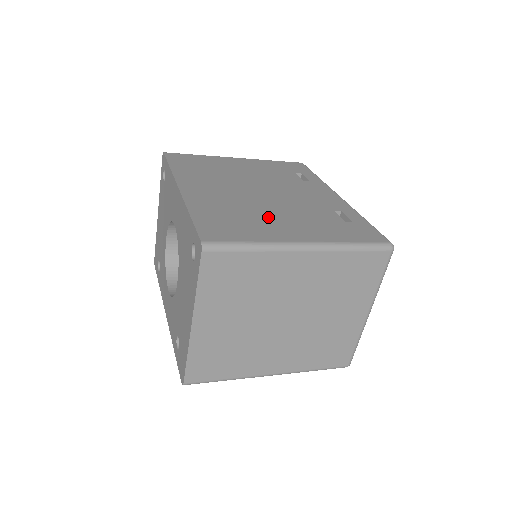
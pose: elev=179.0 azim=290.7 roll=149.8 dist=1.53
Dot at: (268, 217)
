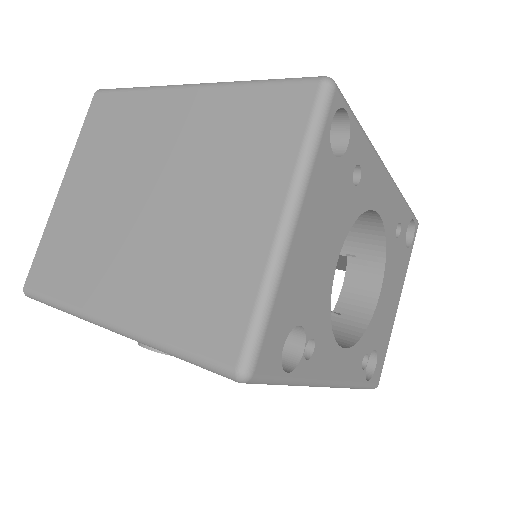
Dot at: occluded
